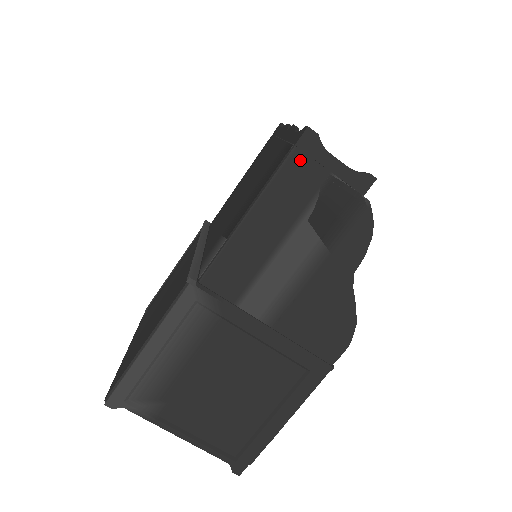
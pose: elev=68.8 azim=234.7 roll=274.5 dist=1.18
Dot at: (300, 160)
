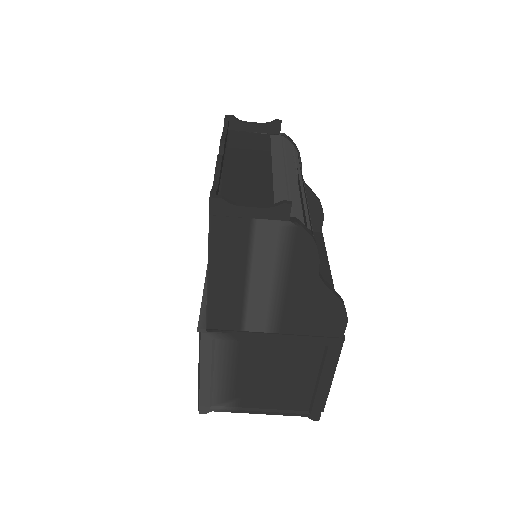
Dot at: (220, 223)
